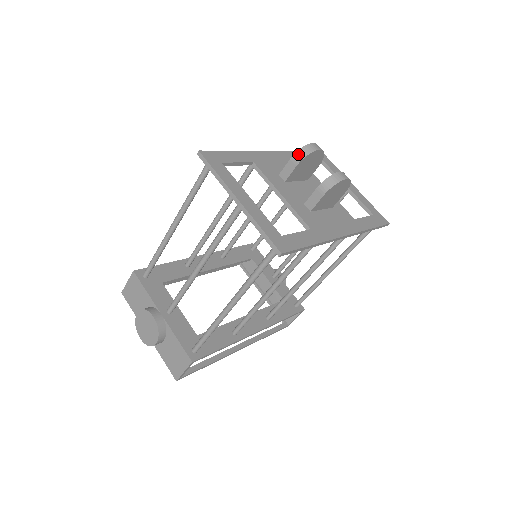
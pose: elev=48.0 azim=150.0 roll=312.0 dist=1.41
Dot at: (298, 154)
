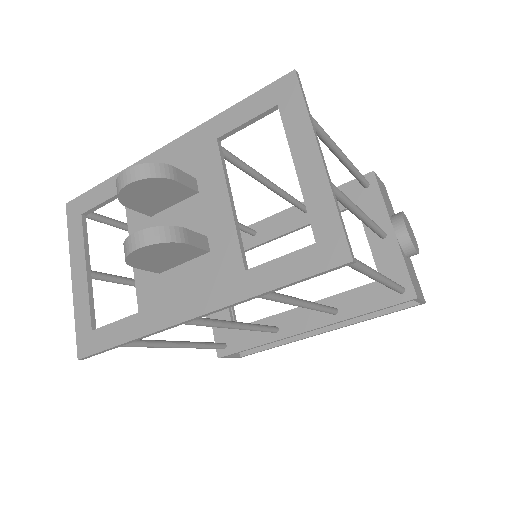
Dot at: occluded
